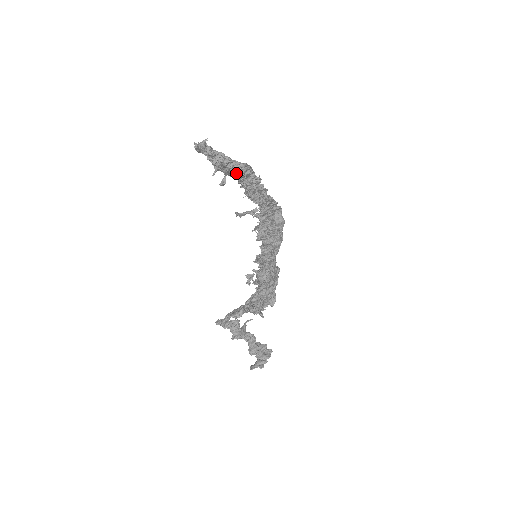
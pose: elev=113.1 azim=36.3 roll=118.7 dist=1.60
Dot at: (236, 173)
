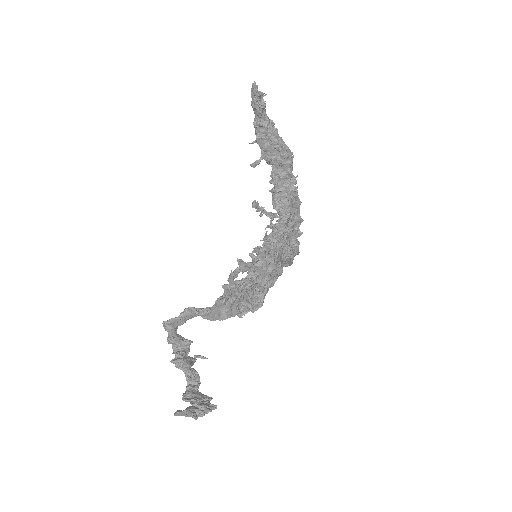
Dot at: (275, 156)
